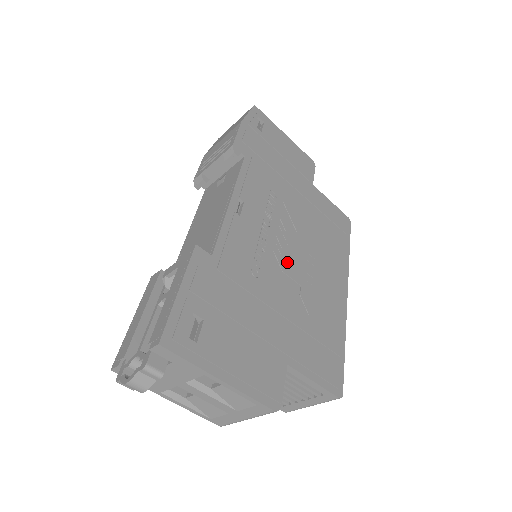
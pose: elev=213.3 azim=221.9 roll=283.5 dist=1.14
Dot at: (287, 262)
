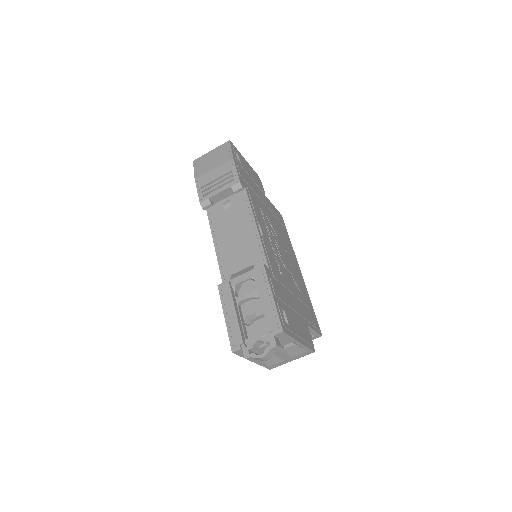
Dot at: (283, 260)
